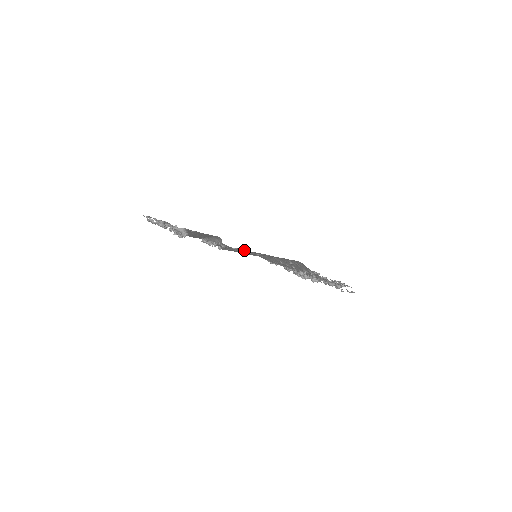
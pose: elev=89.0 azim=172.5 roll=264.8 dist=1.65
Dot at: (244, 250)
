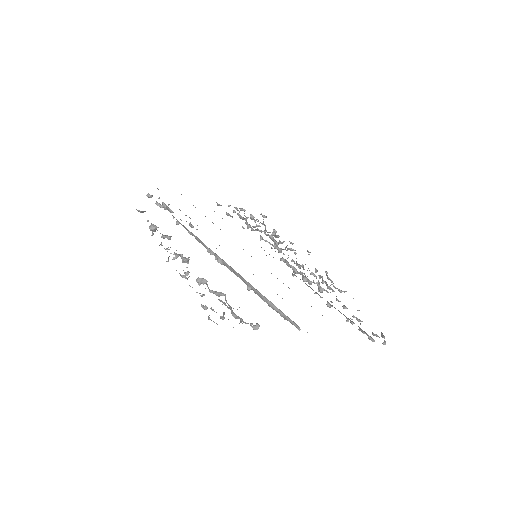
Dot at: occluded
